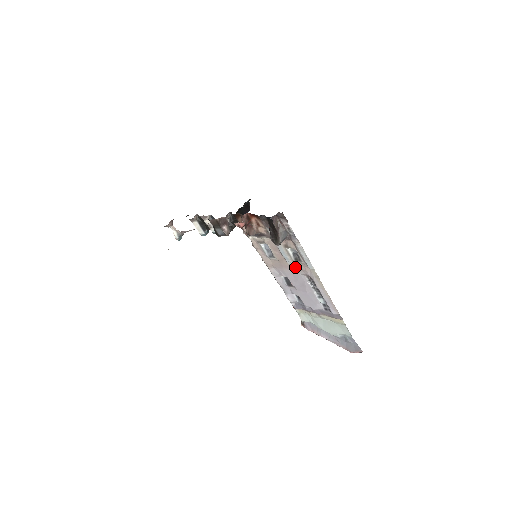
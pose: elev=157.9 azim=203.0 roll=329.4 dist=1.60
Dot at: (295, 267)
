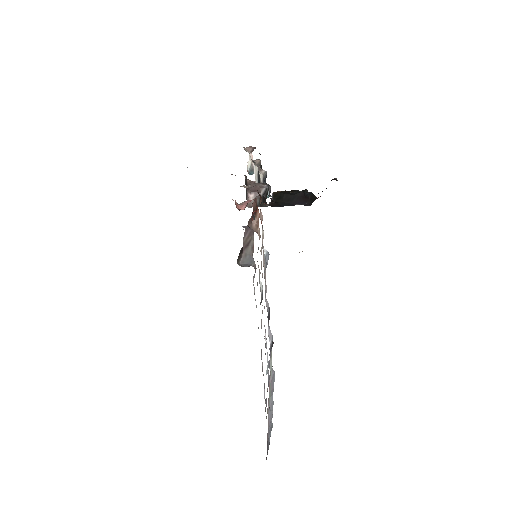
Dot at: occluded
